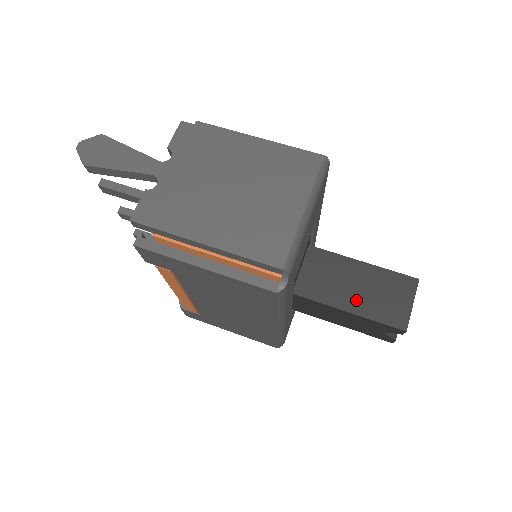
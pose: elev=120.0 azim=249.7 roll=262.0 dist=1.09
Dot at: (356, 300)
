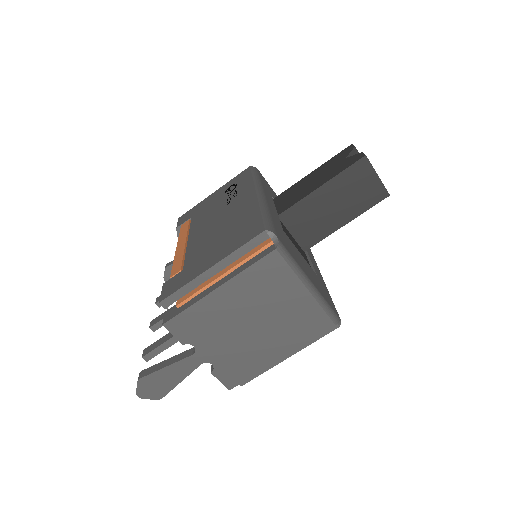
Dot at: (343, 213)
